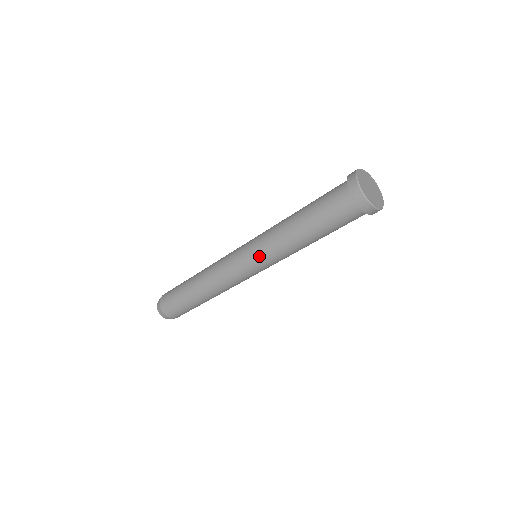
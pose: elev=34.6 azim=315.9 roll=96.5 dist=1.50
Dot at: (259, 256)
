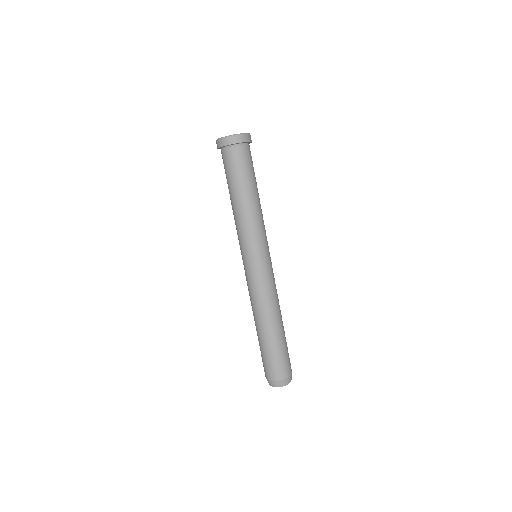
Dot at: (256, 245)
